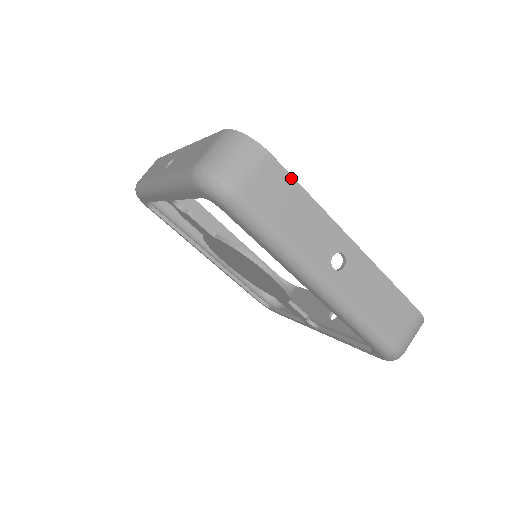
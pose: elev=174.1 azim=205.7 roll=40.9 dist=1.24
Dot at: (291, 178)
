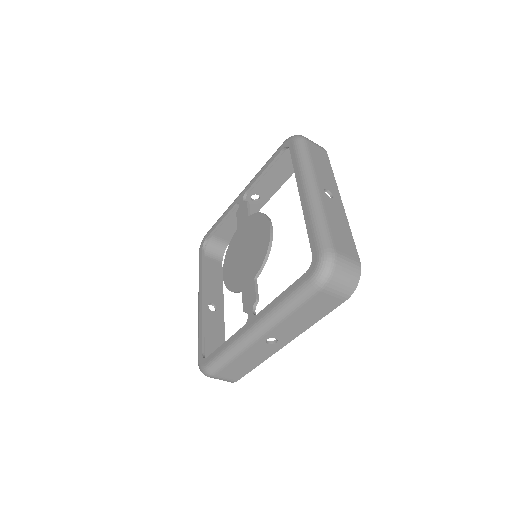
Dot at: (329, 162)
